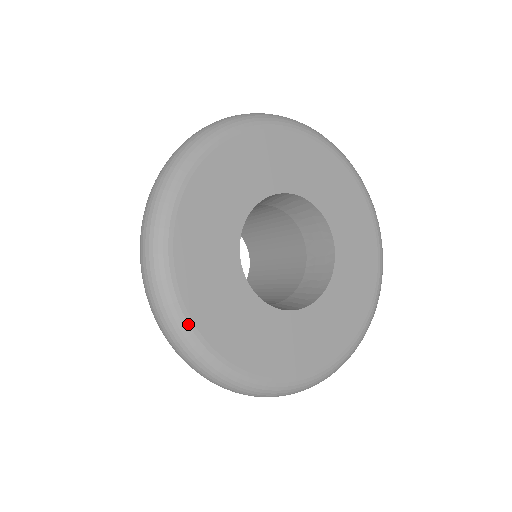
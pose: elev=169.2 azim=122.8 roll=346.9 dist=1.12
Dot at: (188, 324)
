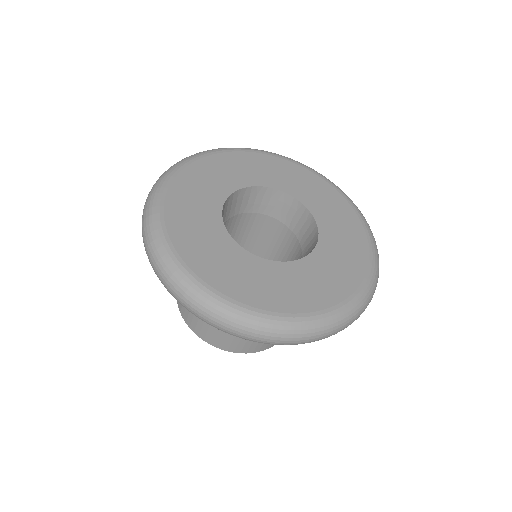
Dot at: (213, 293)
